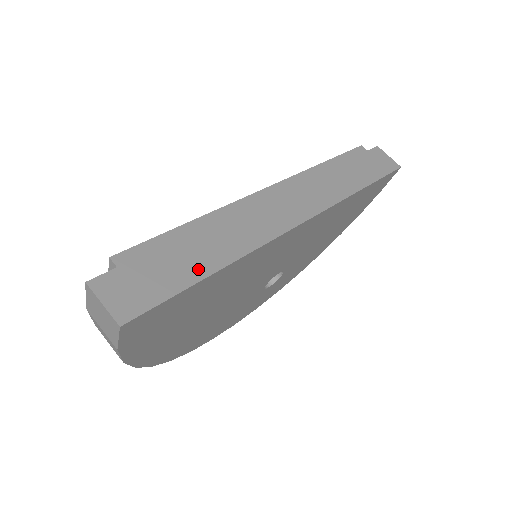
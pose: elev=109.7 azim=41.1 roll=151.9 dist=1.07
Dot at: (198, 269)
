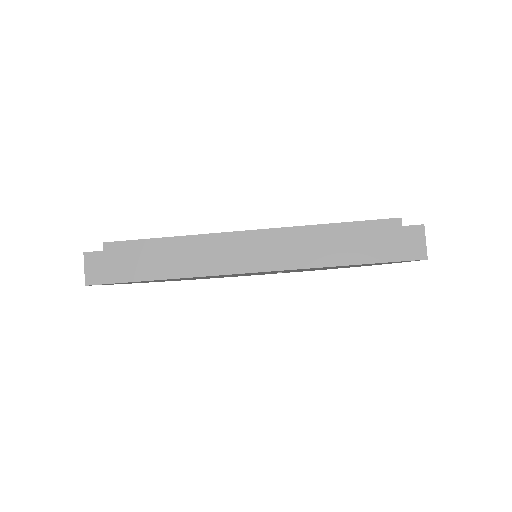
Dot at: (146, 273)
